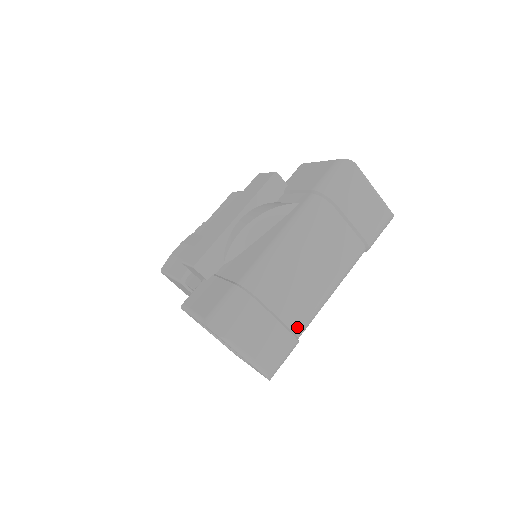
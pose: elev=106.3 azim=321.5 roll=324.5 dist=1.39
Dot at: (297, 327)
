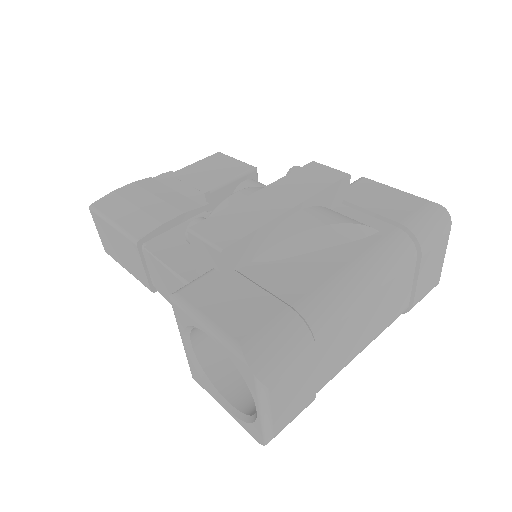
Dot at: (321, 385)
